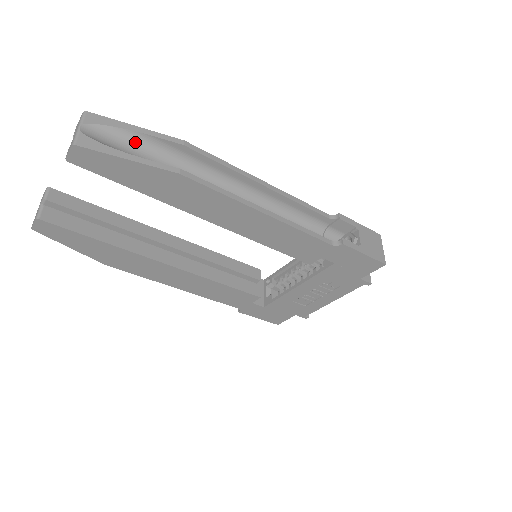
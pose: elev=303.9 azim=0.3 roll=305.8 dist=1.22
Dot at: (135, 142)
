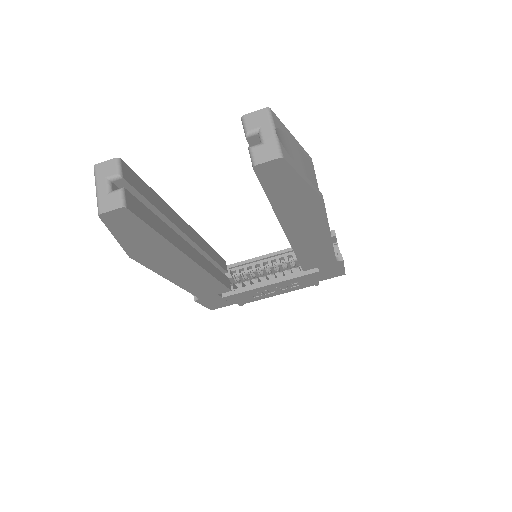
Dot at: (288, 153)
